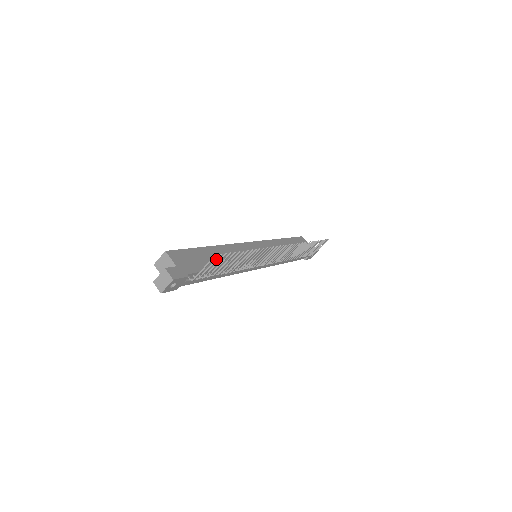
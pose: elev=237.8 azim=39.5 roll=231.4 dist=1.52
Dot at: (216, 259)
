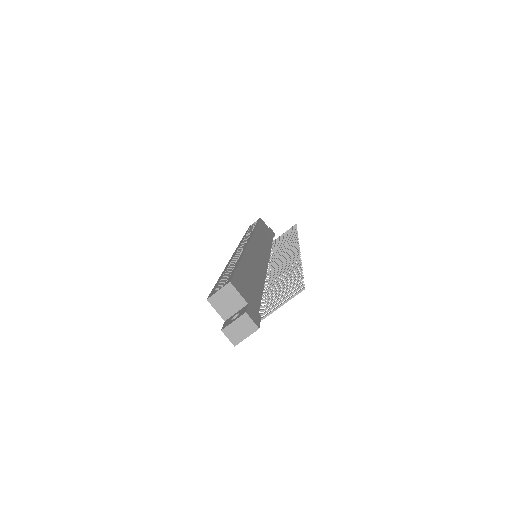
Dot at: (295, 291)
